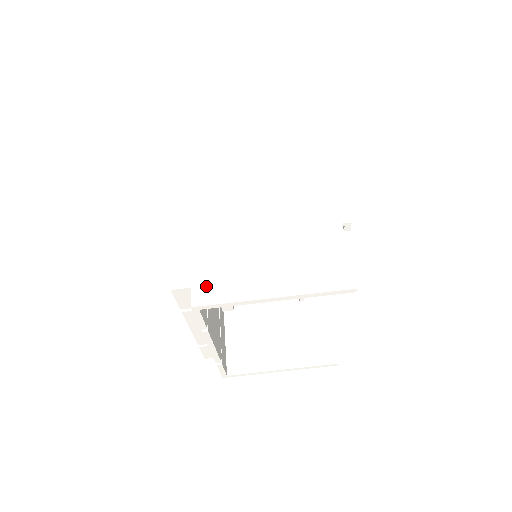
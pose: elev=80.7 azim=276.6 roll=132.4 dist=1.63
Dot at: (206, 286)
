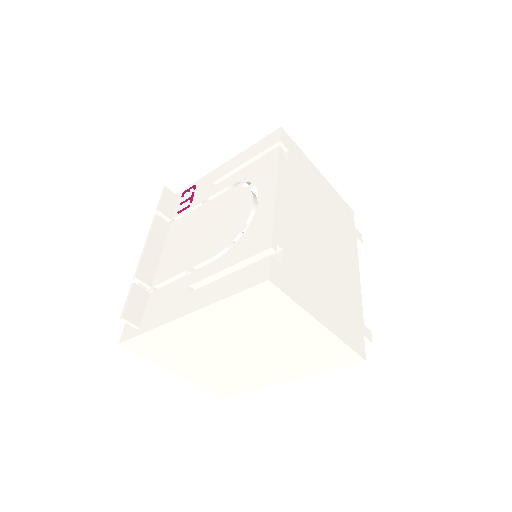
Dot at: (143, 345)
